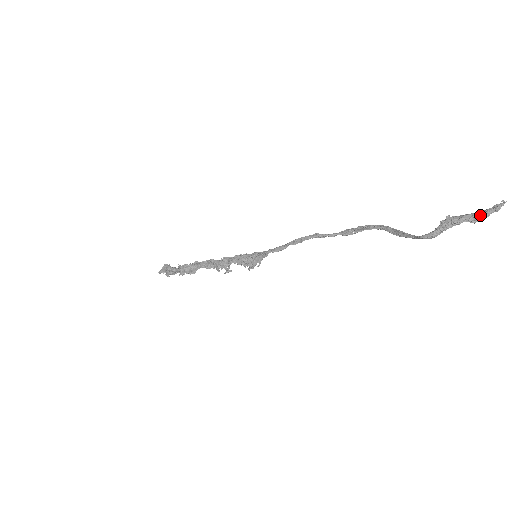
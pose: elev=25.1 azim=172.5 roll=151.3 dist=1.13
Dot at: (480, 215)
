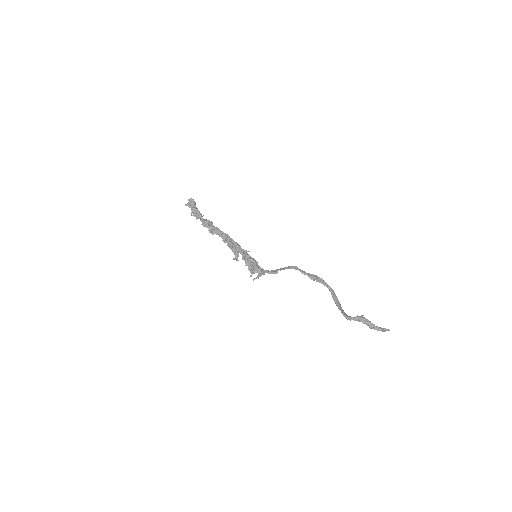
Dot at: (375, 328)
